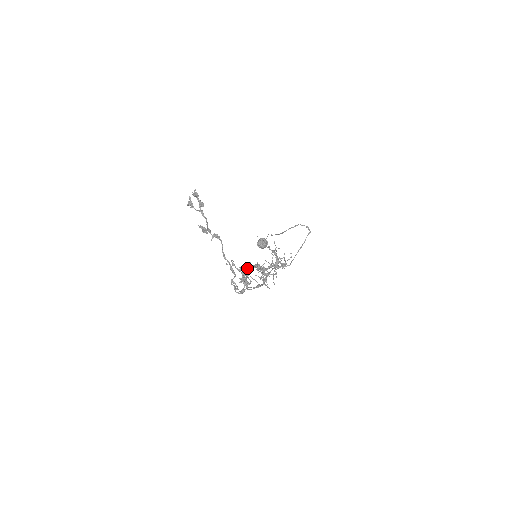
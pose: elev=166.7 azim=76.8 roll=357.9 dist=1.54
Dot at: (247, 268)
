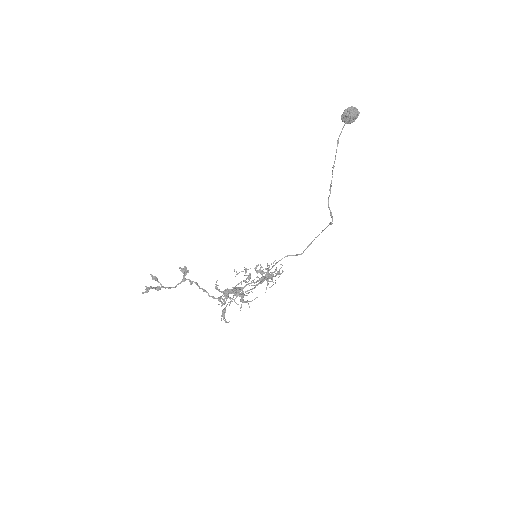
Dot at: (233, 288)
